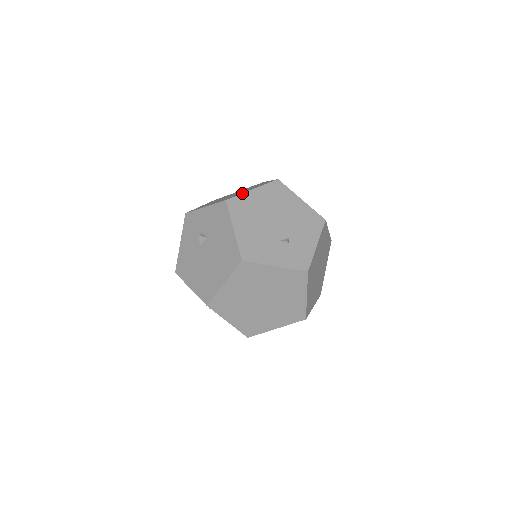
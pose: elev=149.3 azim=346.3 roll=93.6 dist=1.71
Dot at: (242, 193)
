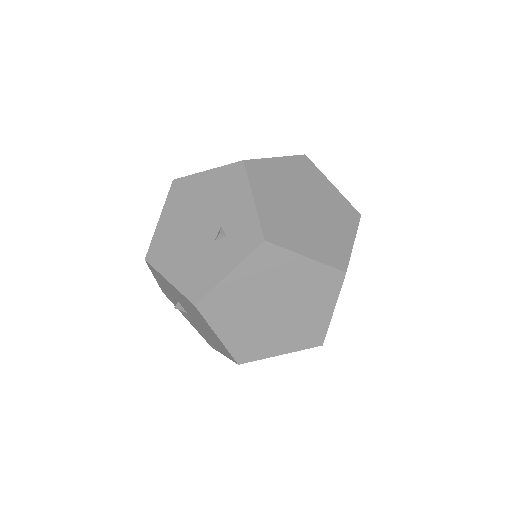
Dot at: (153, 235)
